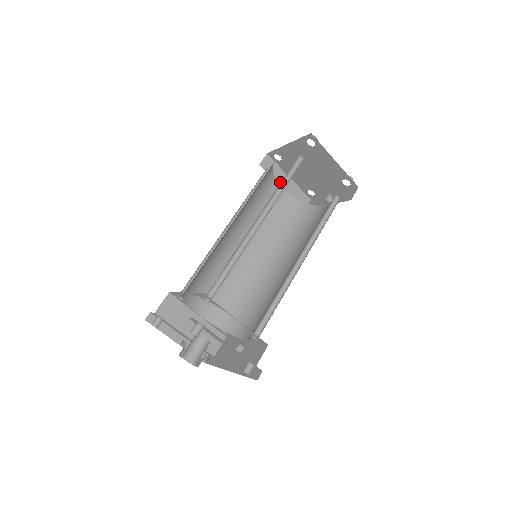
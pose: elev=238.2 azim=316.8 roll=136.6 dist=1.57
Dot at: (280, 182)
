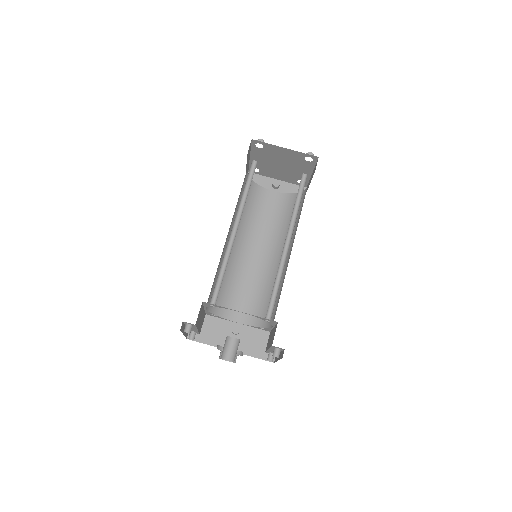
Dot at: occluded
